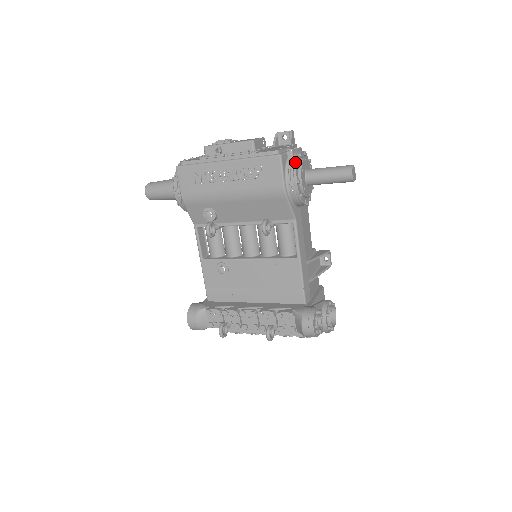
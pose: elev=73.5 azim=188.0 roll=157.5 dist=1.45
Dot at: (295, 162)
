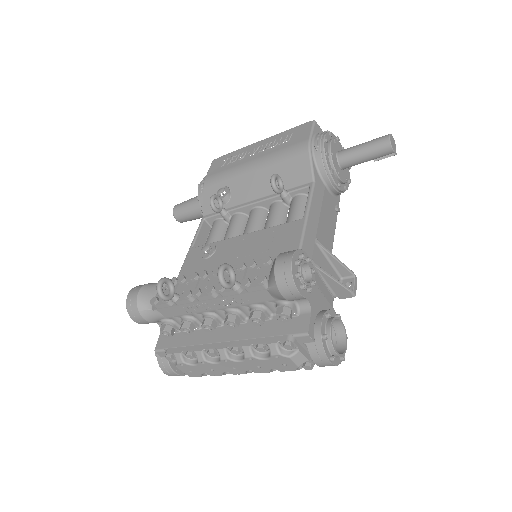
Dot at: (329, 132)
